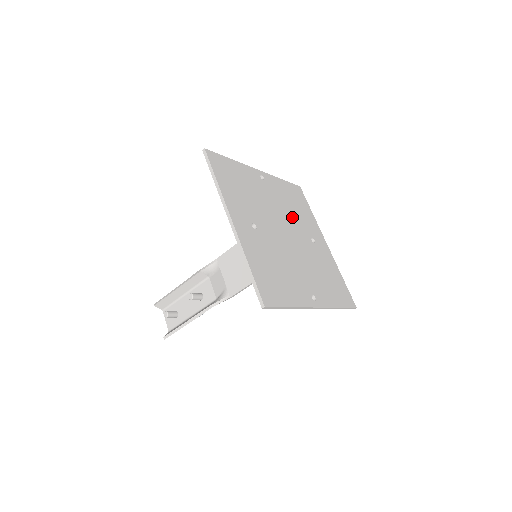
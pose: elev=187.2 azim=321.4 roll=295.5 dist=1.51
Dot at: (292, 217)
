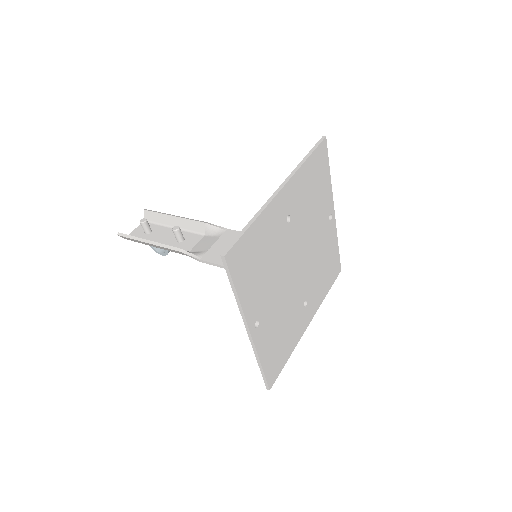
Dot at: (314, 268)
